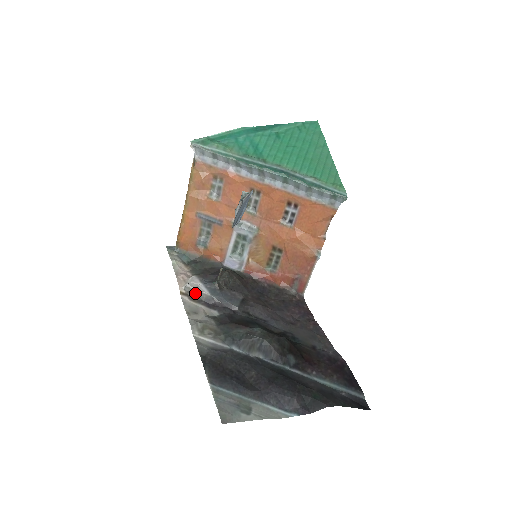
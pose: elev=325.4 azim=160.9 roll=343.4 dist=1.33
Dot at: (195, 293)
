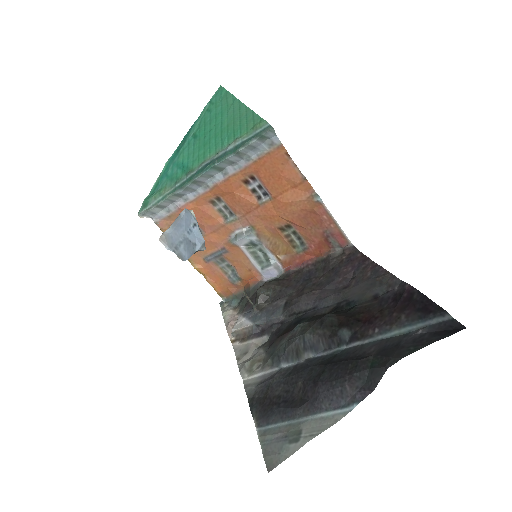
Dot at: (241, 333)
